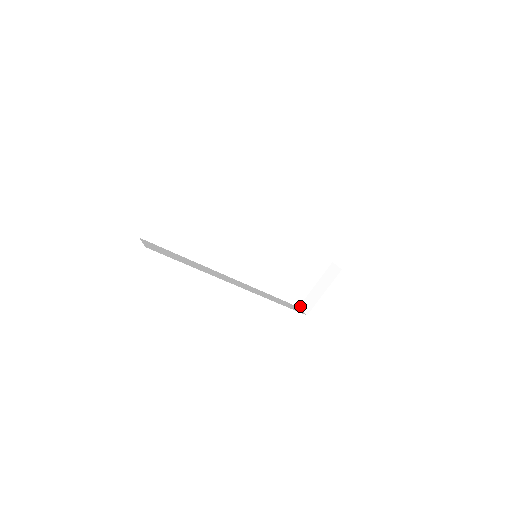
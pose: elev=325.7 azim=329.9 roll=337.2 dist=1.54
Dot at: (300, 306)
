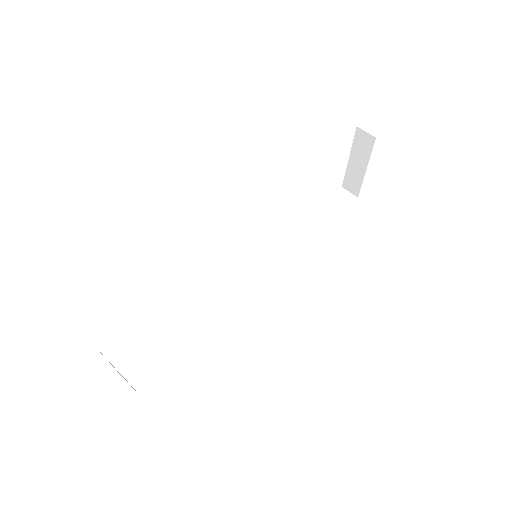
Dot at: (343, 186)
